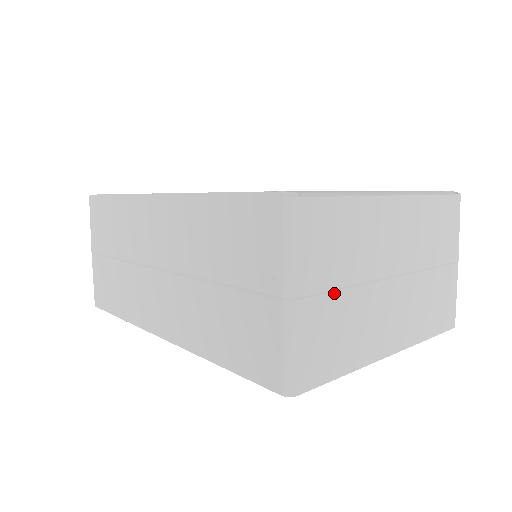
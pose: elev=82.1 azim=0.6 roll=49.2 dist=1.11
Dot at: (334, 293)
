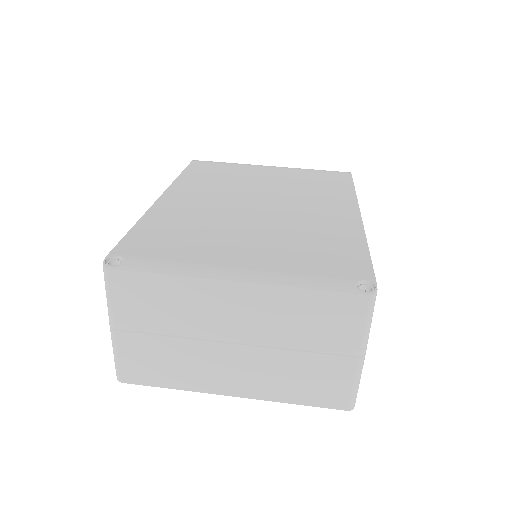
Dot at: (153, 335)
